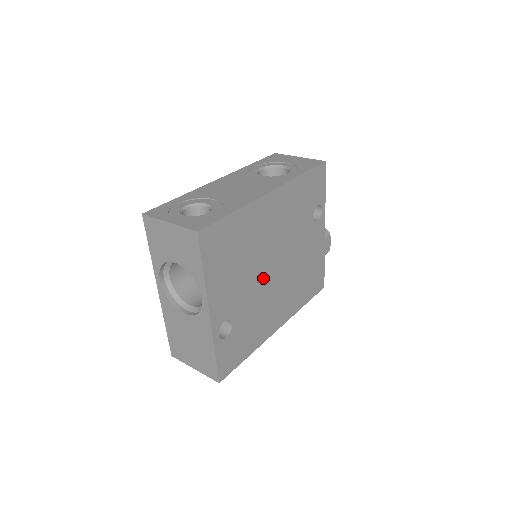
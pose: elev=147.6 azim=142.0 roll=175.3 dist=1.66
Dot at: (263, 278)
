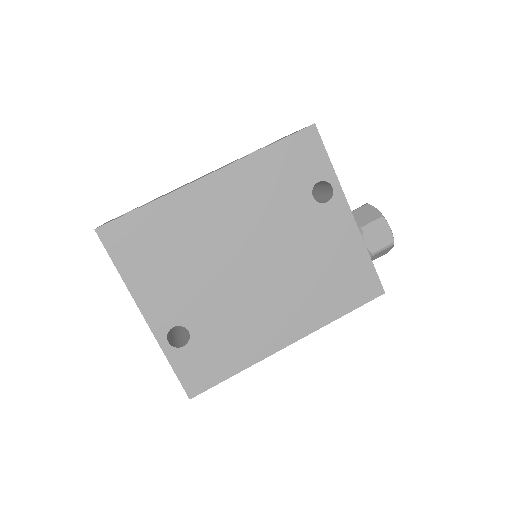
Dot at: (231, 279)
